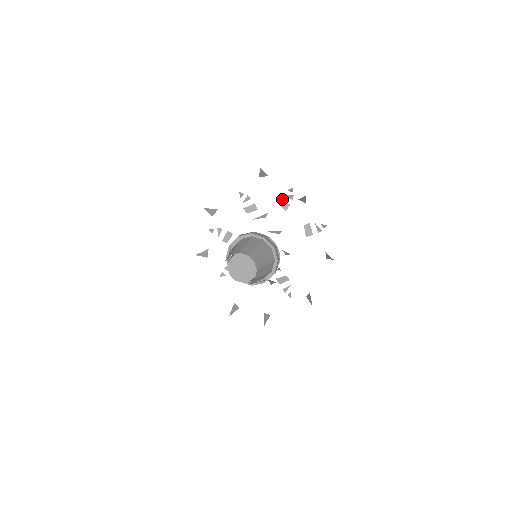
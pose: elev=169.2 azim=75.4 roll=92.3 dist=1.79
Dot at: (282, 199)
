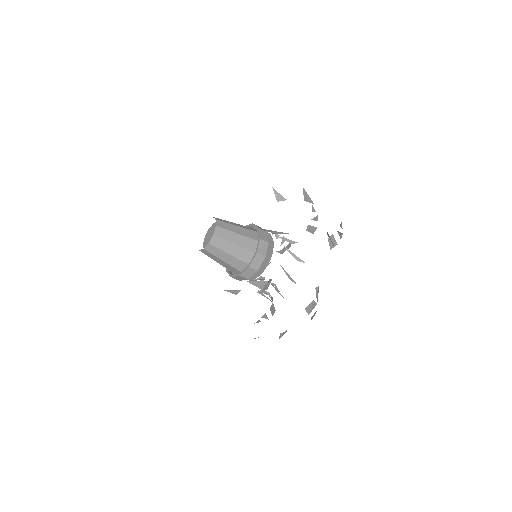
Dot at: (310, 225)
